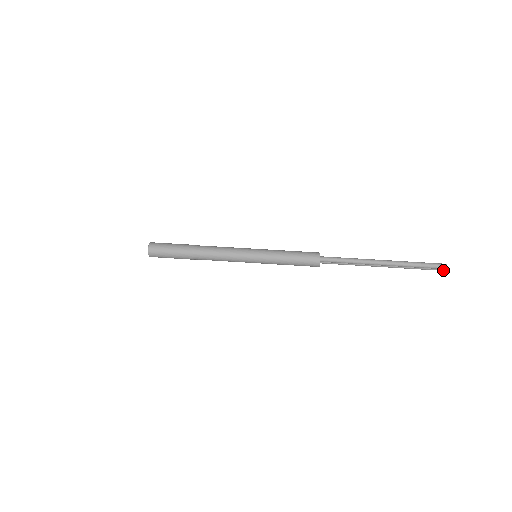
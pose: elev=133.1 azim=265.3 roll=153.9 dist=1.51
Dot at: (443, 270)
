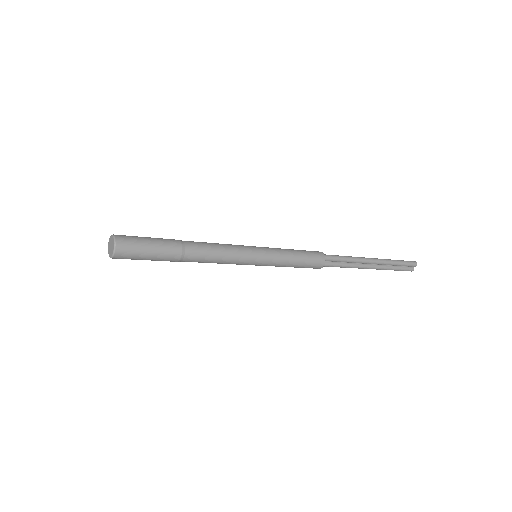
Dot at: (413, 269)
